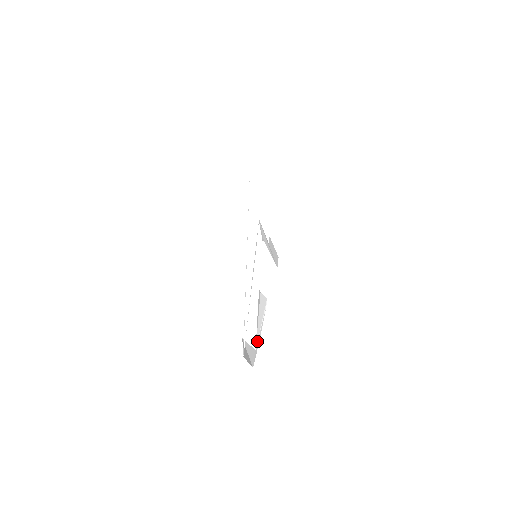
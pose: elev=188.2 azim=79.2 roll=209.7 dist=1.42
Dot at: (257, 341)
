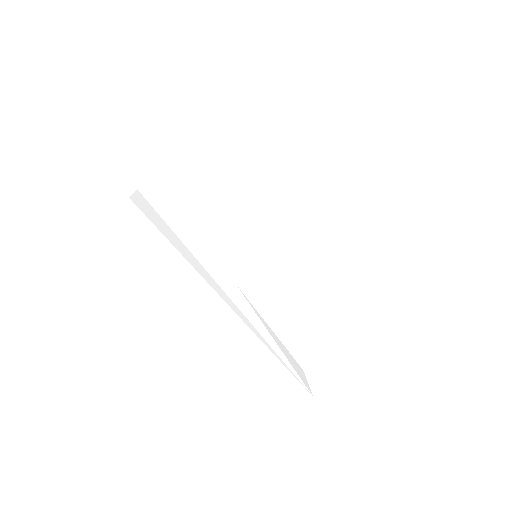
Dot at: (343, 299)
